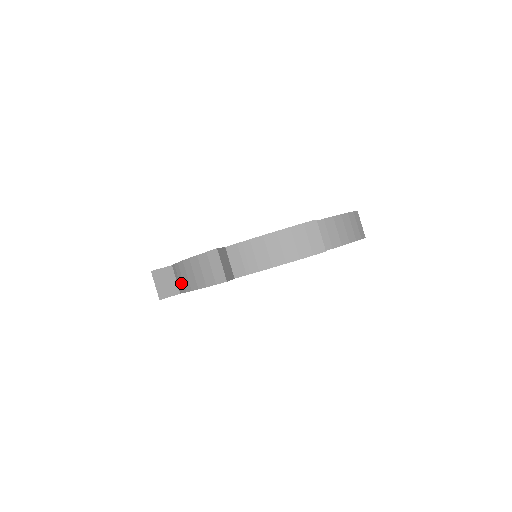
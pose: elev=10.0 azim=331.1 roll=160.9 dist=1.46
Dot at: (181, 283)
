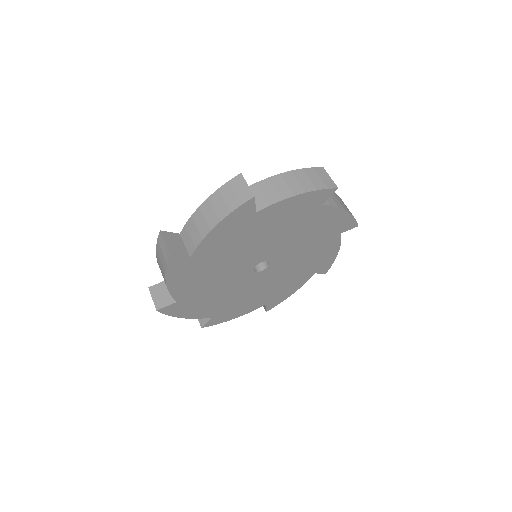
Dot at: occluded
